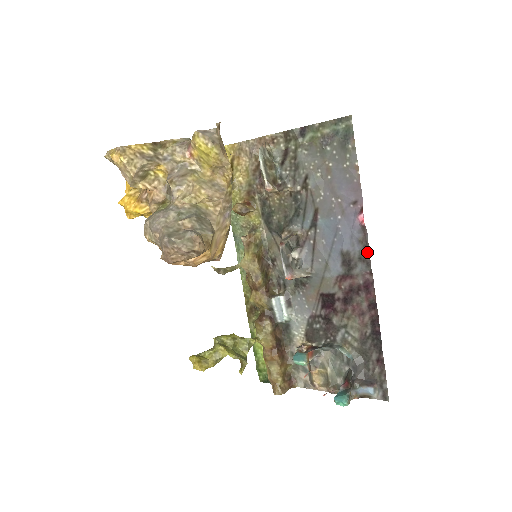
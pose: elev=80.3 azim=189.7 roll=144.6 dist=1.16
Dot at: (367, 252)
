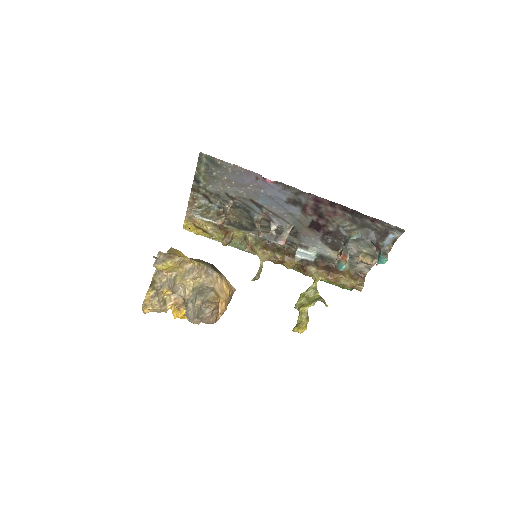
Dot at: (294, 189)
